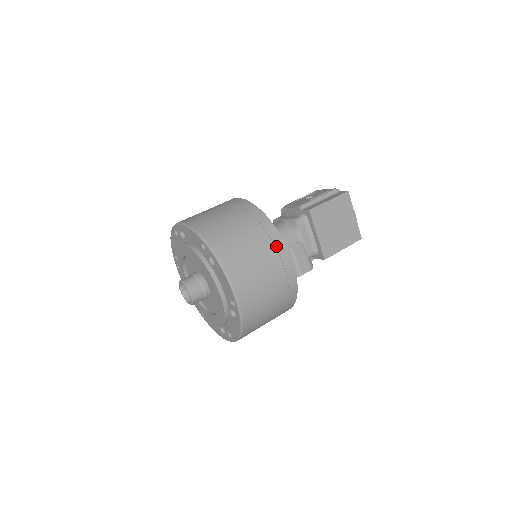
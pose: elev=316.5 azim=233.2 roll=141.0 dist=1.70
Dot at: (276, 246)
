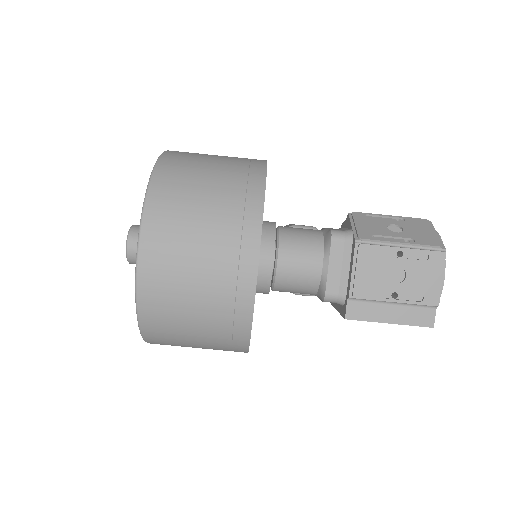
Dot at: occluded
